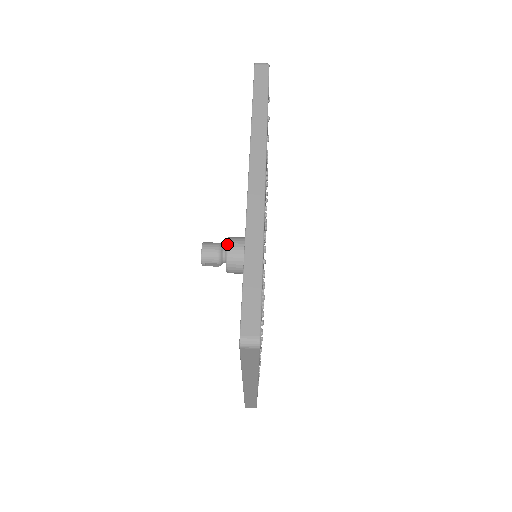
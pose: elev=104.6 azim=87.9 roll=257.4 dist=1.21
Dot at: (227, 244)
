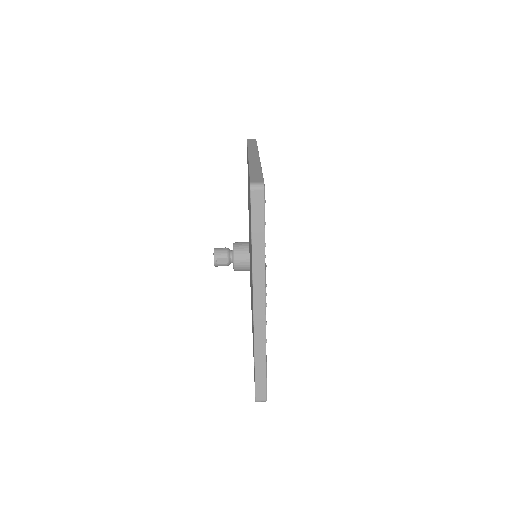
Dot at: (233, 243)
